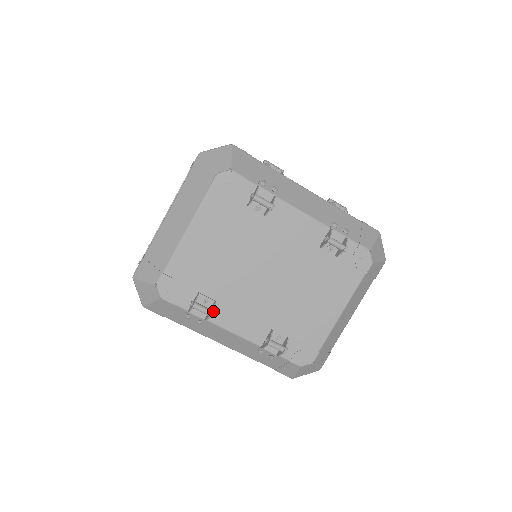
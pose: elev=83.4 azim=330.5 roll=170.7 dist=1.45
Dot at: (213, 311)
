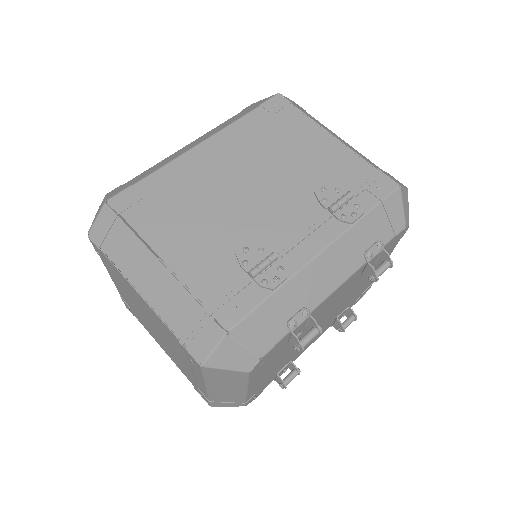
Dot at: (298, 370)
